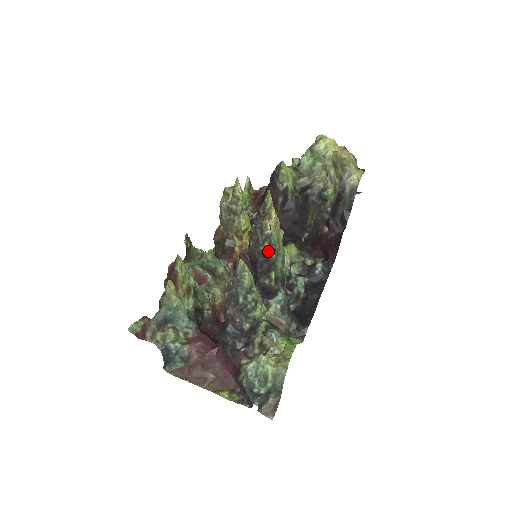
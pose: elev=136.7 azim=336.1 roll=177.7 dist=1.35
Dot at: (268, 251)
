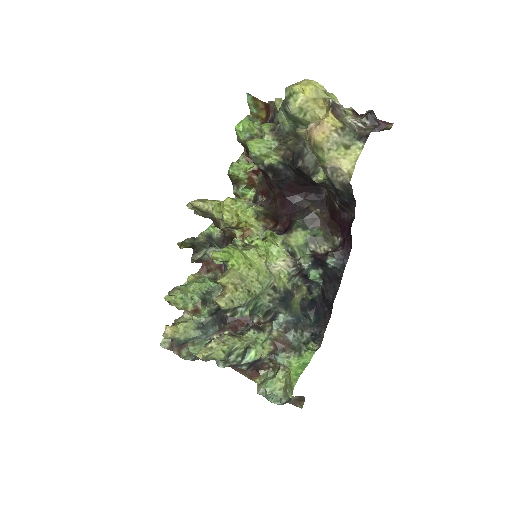
Dot at: (235, 316)
